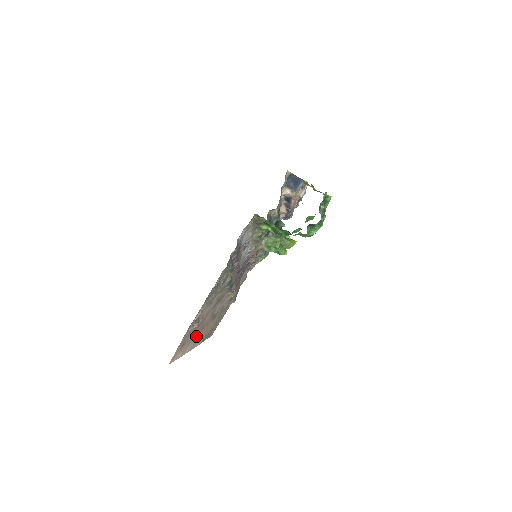
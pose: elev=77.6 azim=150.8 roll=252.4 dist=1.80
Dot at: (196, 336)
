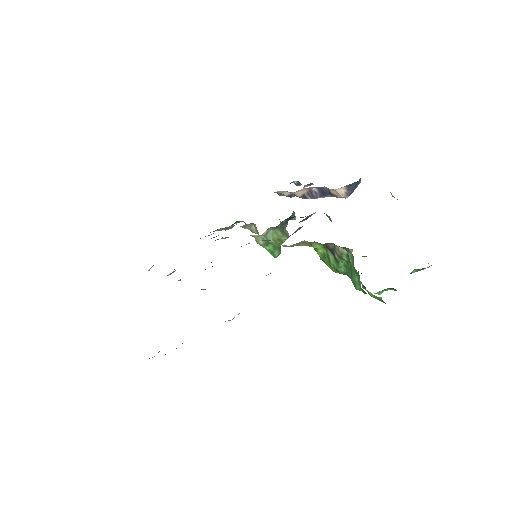
Dot at: occluded
